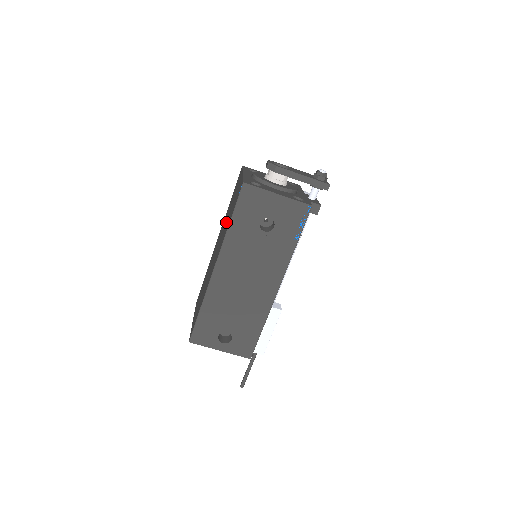
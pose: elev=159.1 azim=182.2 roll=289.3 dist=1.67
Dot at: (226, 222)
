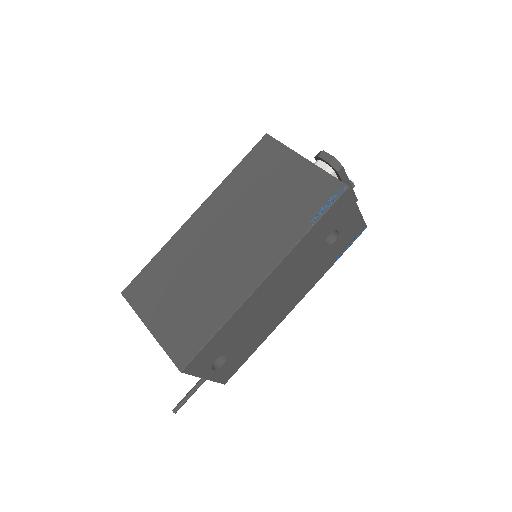
Dot at: (264, 212)
